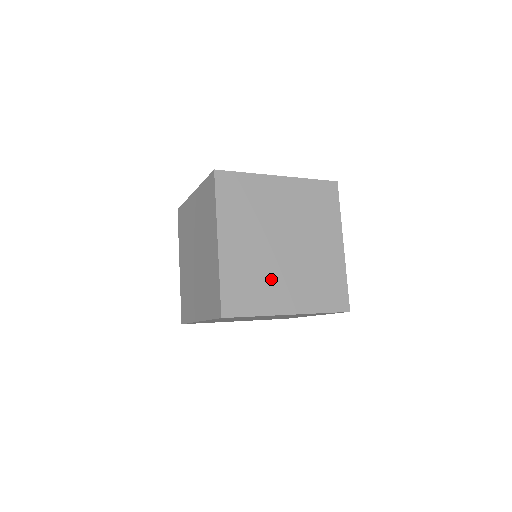
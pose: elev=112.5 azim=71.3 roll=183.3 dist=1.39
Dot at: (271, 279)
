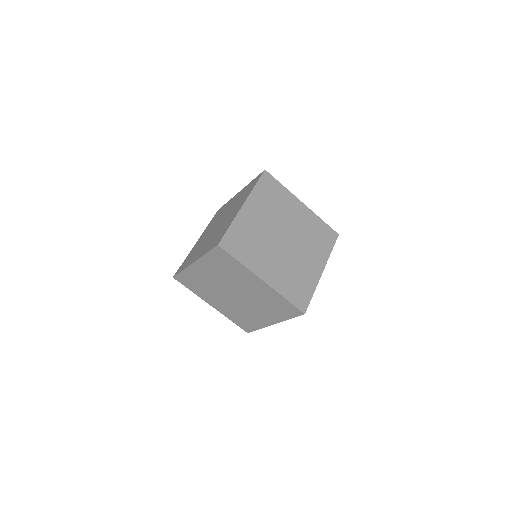
Dot at: (263, 251)
